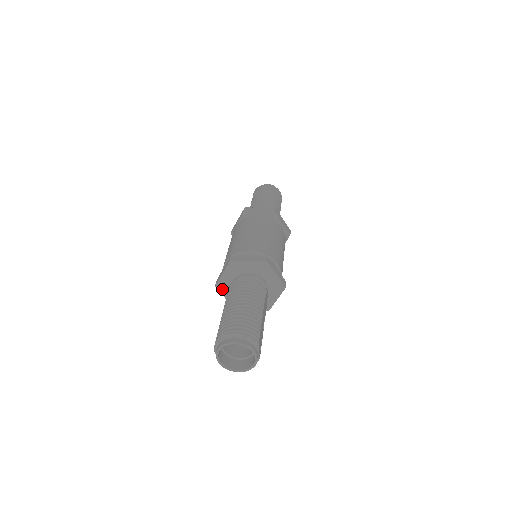
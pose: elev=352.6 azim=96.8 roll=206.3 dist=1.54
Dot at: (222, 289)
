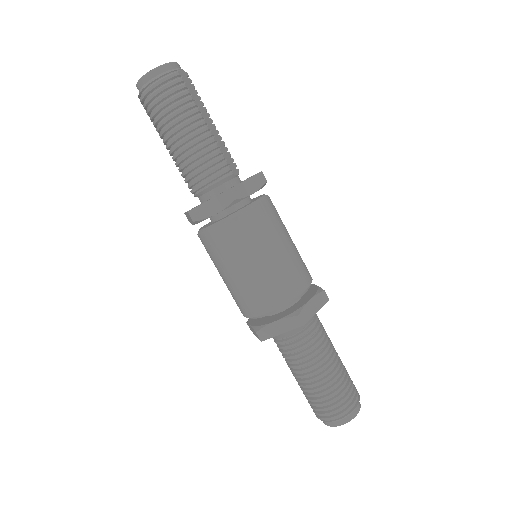
Dot at: occluded
